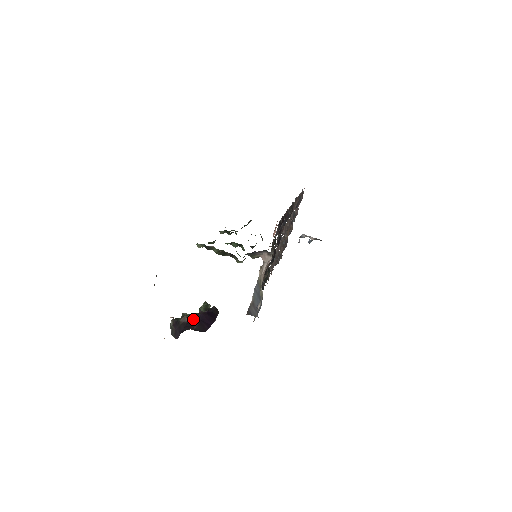
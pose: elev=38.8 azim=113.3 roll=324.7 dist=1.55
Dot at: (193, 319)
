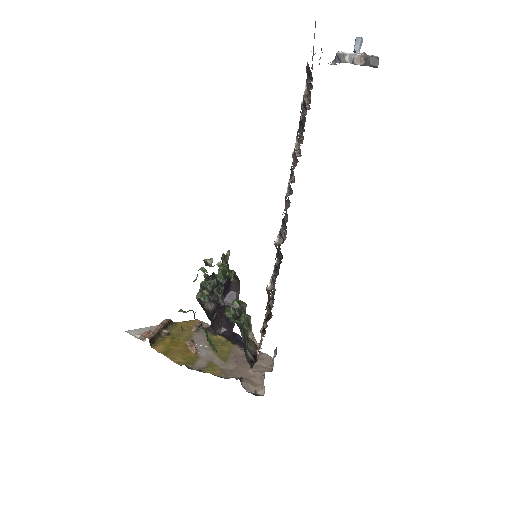
Dot at: (216, 312)
